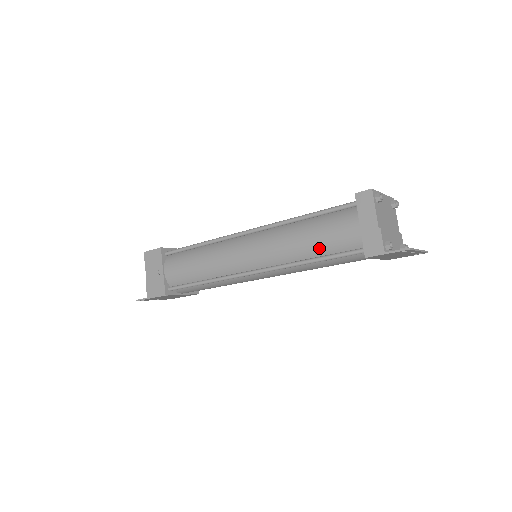
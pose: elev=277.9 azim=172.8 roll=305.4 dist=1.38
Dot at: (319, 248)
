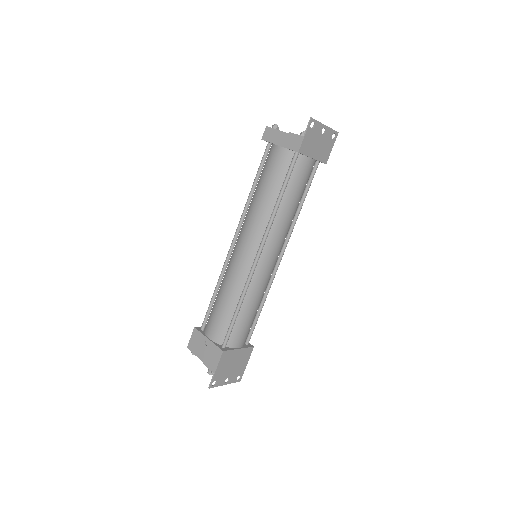
Dot at: (275, 187)
